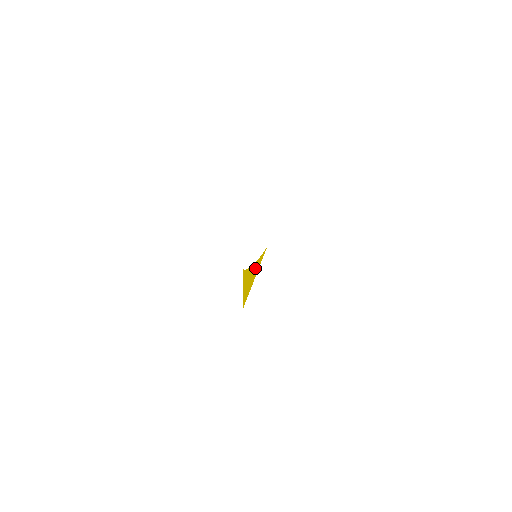
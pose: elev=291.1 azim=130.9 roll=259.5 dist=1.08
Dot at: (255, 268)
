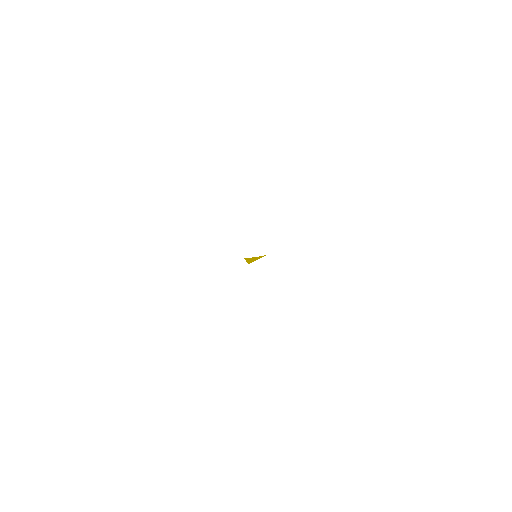
Dot at: (257, 257)
